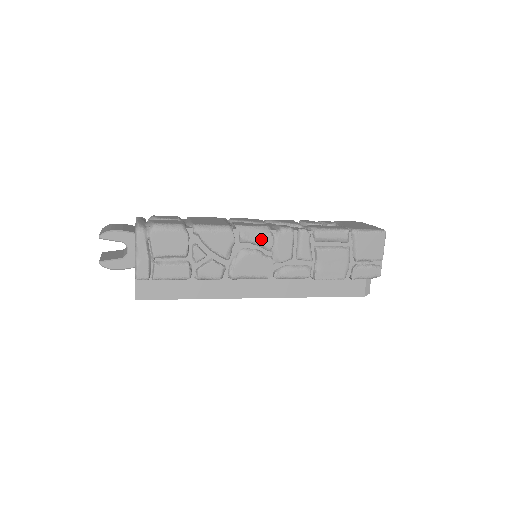
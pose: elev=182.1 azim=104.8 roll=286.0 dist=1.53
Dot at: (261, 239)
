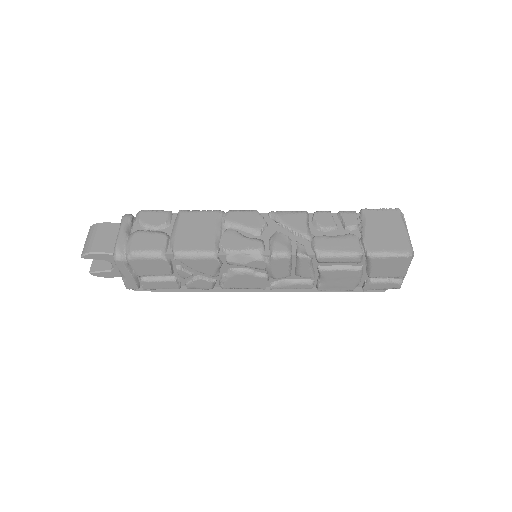
Dot at: (251, 264)
